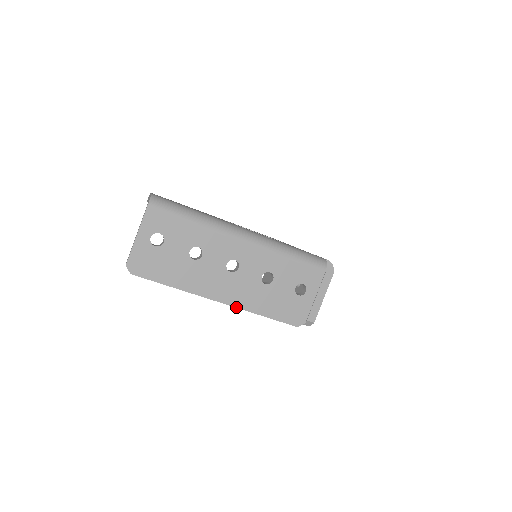
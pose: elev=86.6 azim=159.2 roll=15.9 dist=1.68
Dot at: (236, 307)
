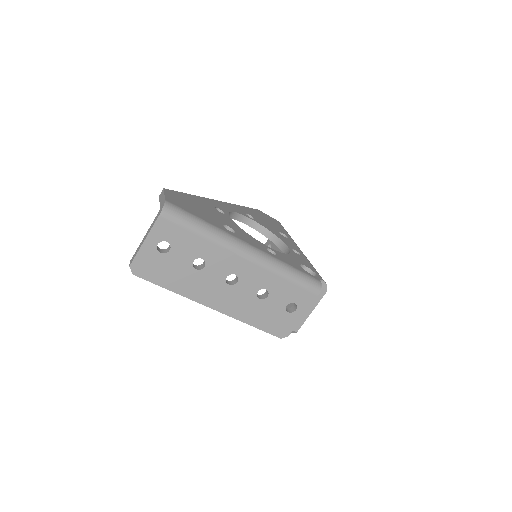
Dot at: (228, 315)
